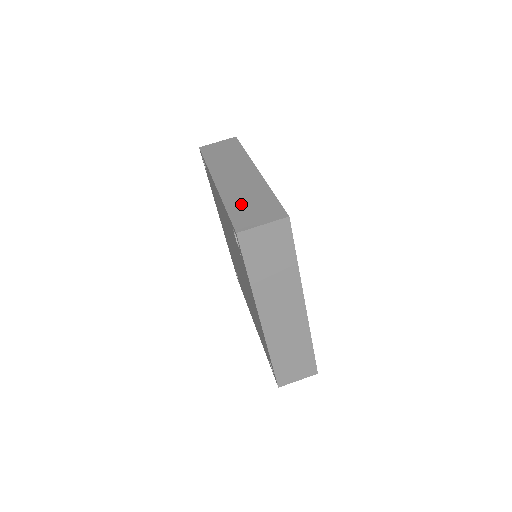
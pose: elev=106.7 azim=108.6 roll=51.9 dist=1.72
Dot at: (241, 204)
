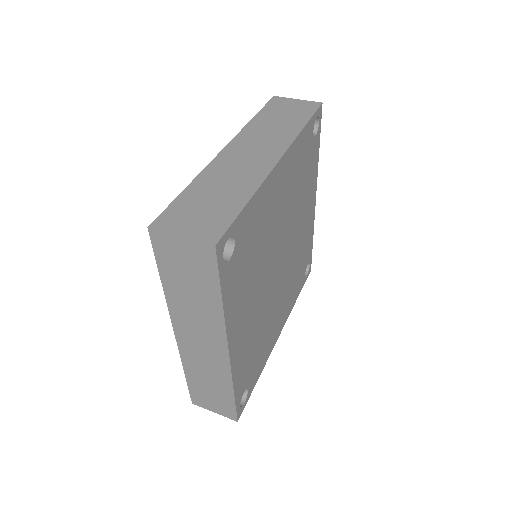
Dot at: occluded
